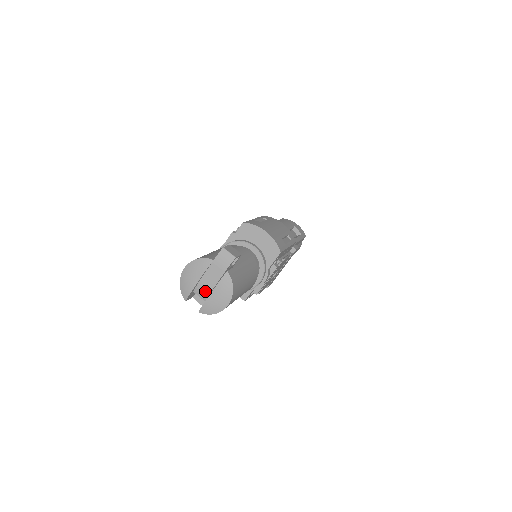
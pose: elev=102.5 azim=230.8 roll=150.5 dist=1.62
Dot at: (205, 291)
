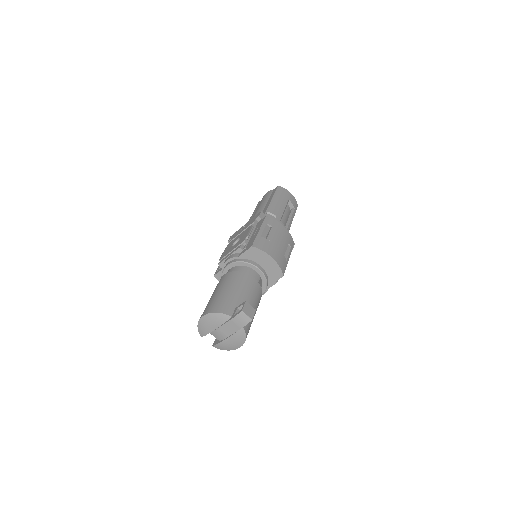
Dot at: (221, 336)
